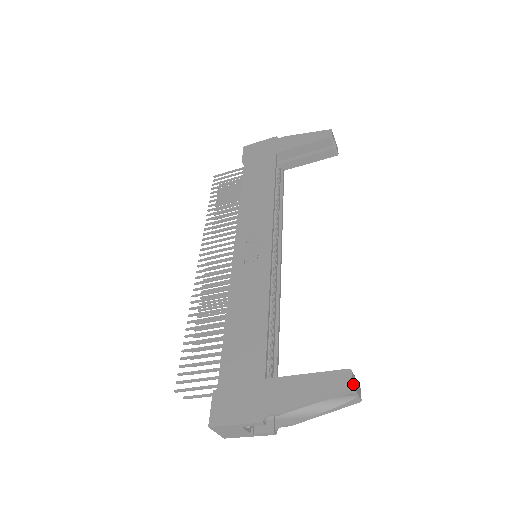
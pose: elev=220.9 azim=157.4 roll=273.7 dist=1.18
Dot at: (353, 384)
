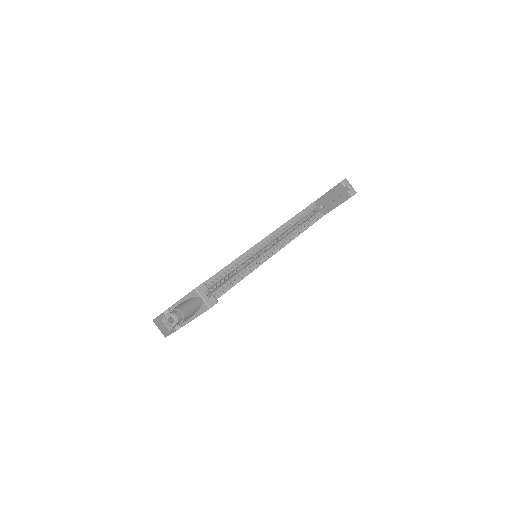
Dot at: (198, 288)
